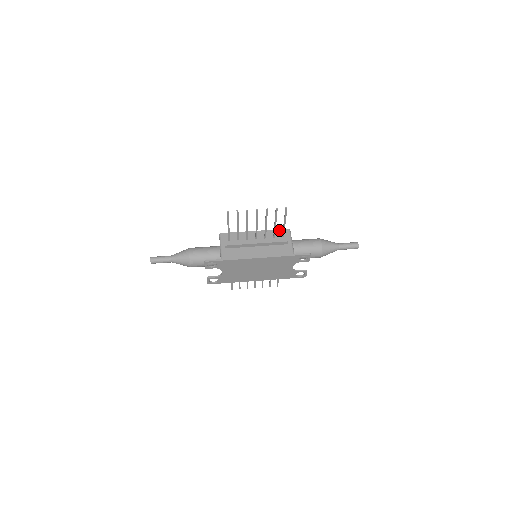
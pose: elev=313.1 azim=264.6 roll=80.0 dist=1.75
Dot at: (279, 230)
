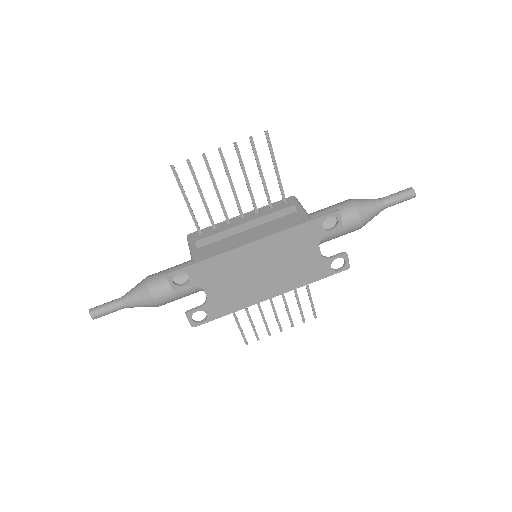
Dot at: (278, 202)
